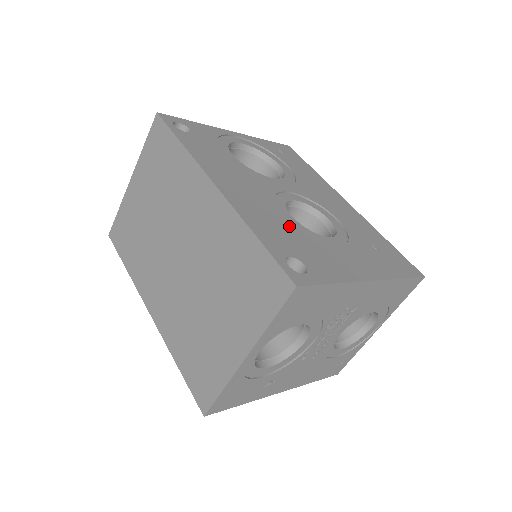
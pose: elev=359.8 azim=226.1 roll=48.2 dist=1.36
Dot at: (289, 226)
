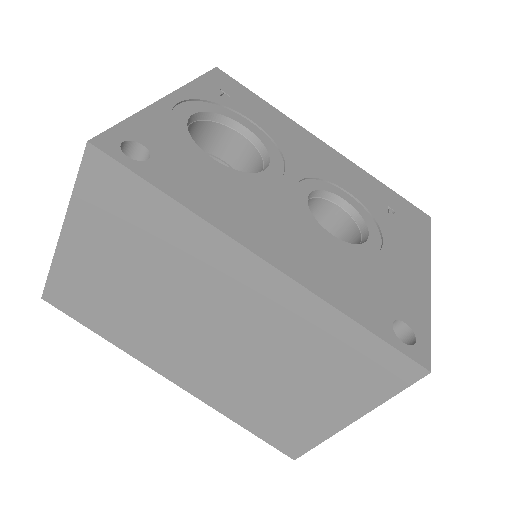
Dot at: (349, 262)
